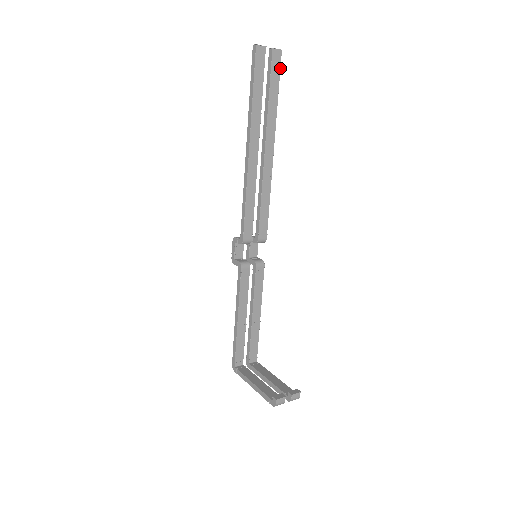
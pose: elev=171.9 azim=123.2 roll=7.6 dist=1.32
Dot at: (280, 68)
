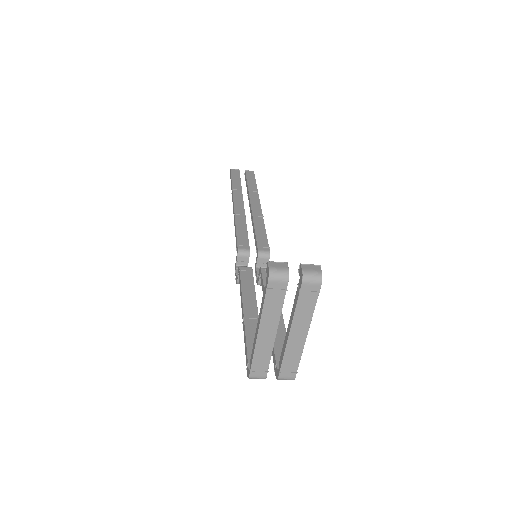
Dot at: occluded
